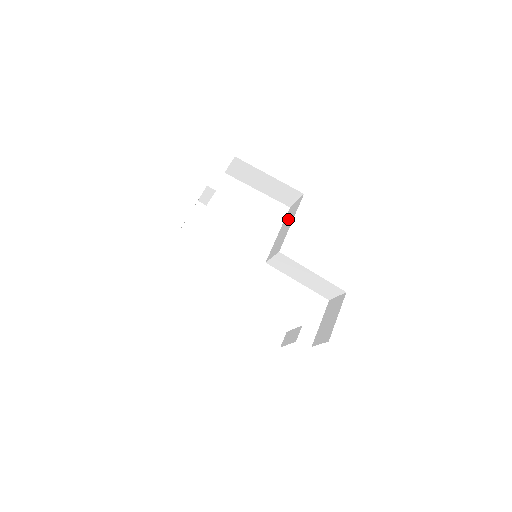
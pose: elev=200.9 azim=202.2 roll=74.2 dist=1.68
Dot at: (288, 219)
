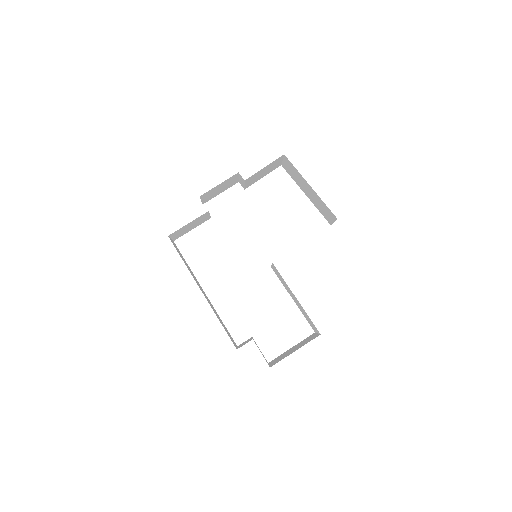
Dot at: occluded
